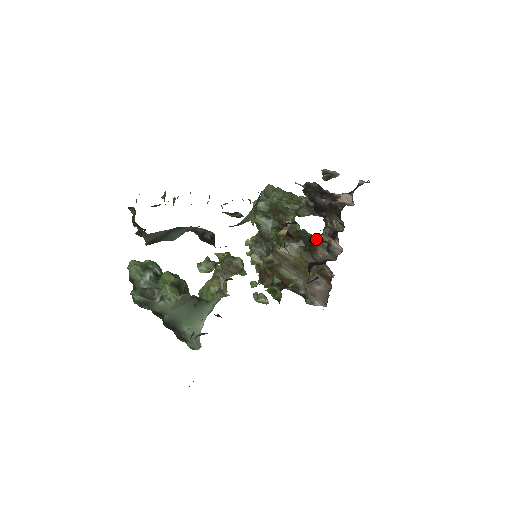
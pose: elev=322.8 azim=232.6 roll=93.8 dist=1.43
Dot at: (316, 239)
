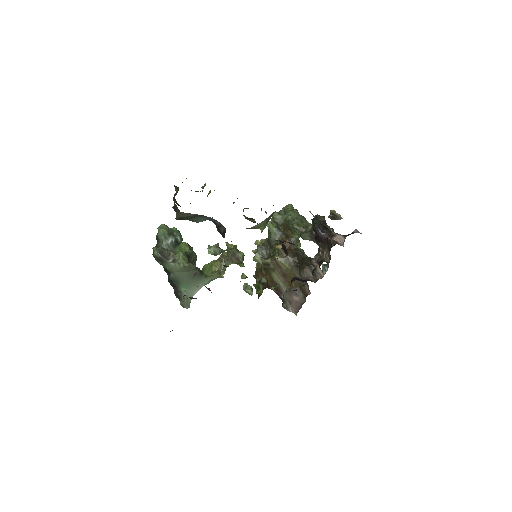
Dot at: (308, 260)
